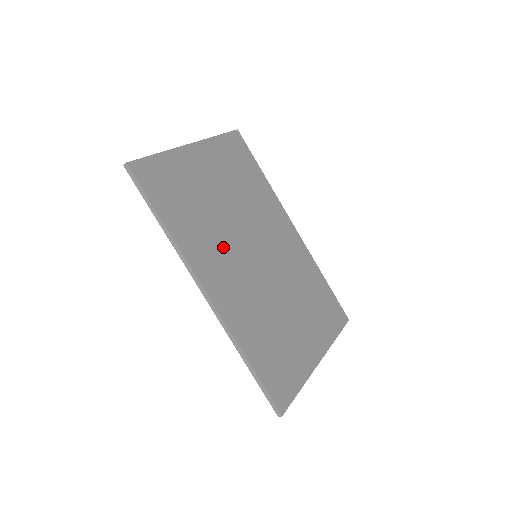
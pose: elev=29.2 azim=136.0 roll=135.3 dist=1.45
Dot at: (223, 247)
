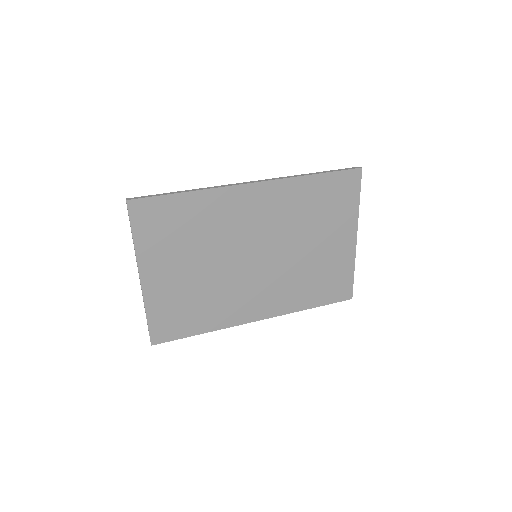
Dot at: (236, 290)
